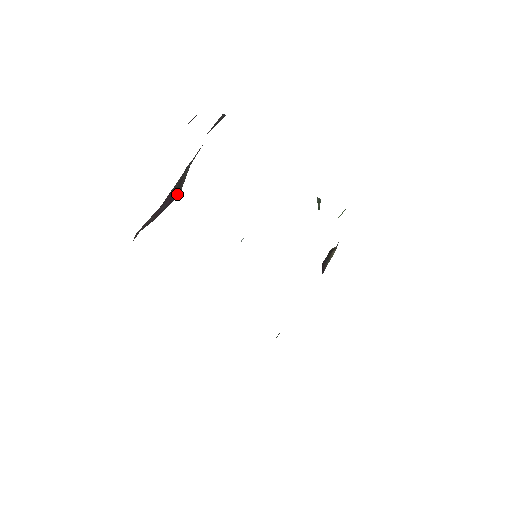
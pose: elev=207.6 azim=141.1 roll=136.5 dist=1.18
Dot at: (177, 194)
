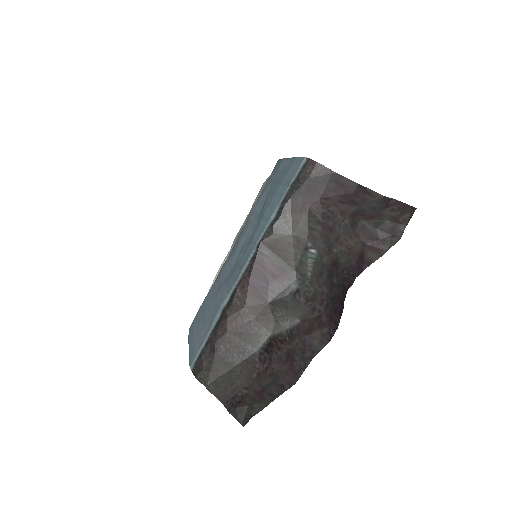
Dot at: (287, 270)
